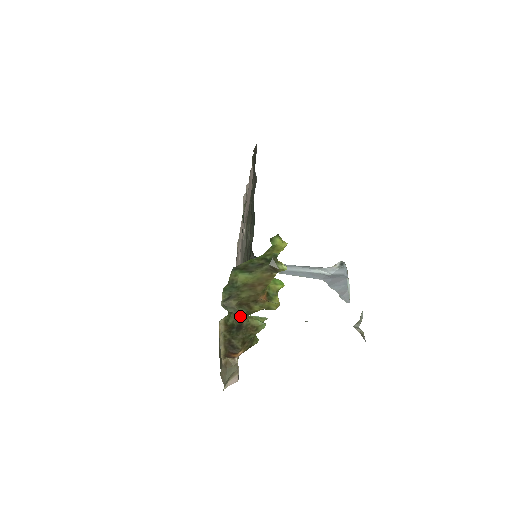
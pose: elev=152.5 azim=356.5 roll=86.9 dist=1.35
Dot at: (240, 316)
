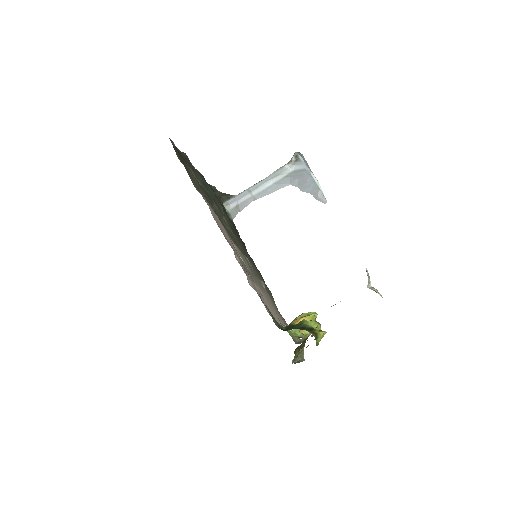
Dot at: (300, 346)
